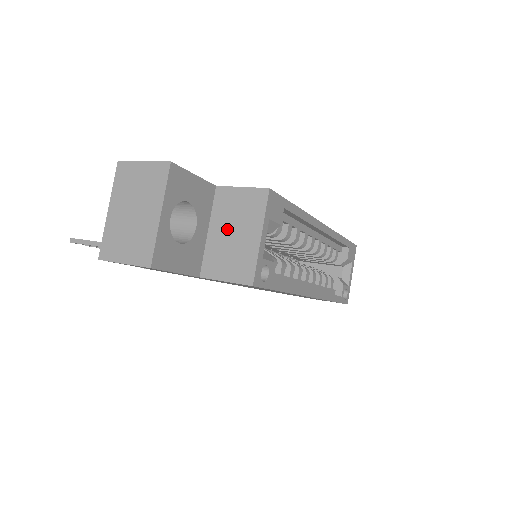
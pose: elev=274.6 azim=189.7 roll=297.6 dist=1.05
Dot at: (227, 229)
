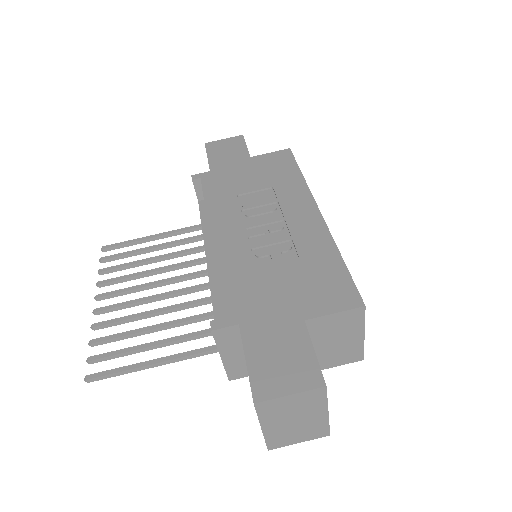
Dot at: (329, 341)
